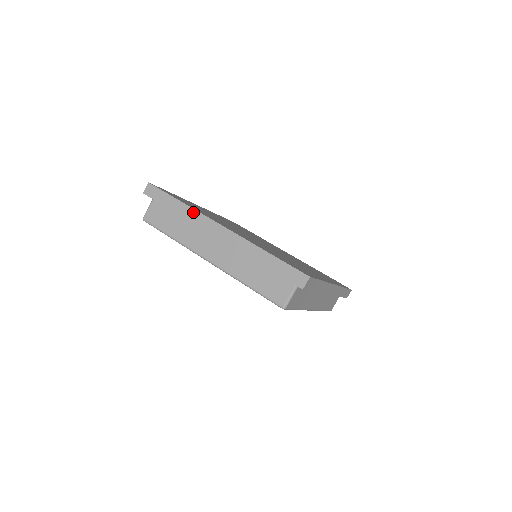
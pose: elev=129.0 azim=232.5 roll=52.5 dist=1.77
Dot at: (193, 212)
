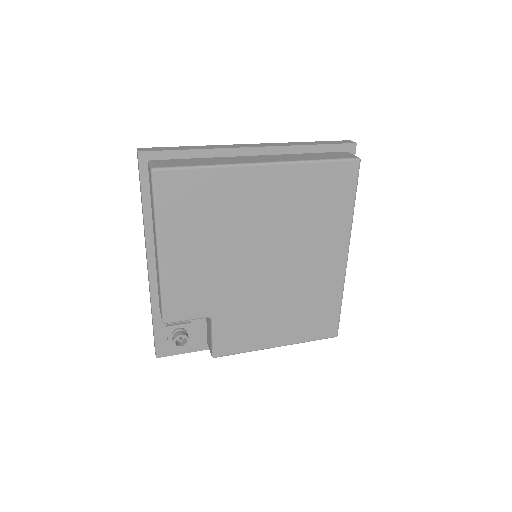
Dot at: (213, 146)
